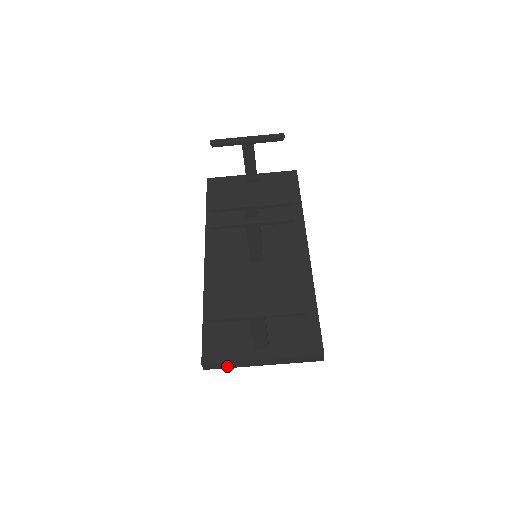
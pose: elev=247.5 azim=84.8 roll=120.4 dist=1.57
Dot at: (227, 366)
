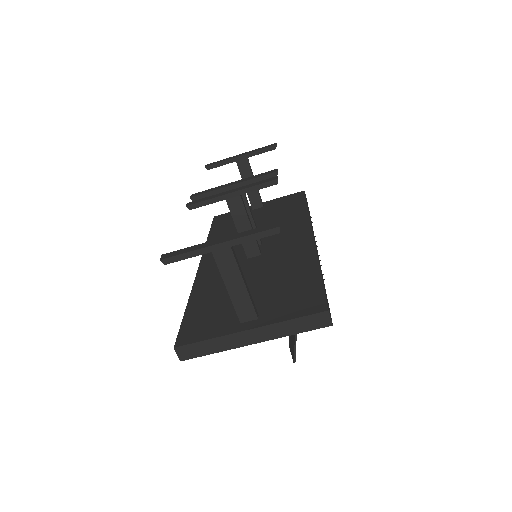
Dot at: (208, 350)
